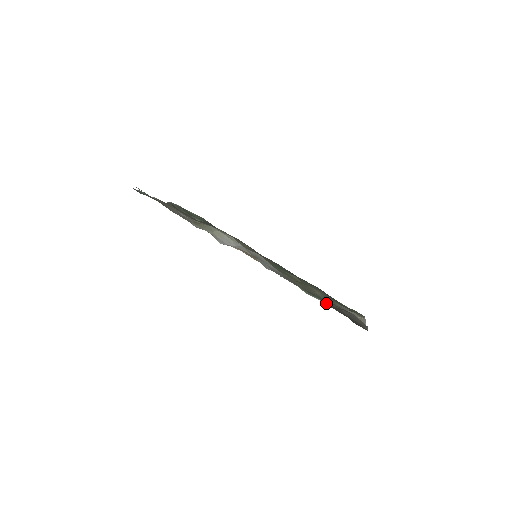
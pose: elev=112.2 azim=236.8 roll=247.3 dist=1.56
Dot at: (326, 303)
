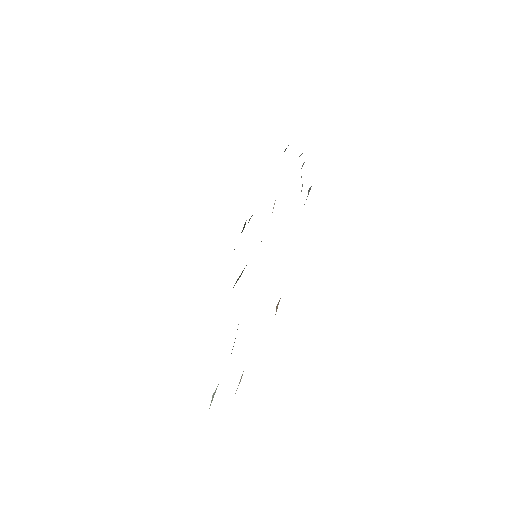
Dot at: occluded
